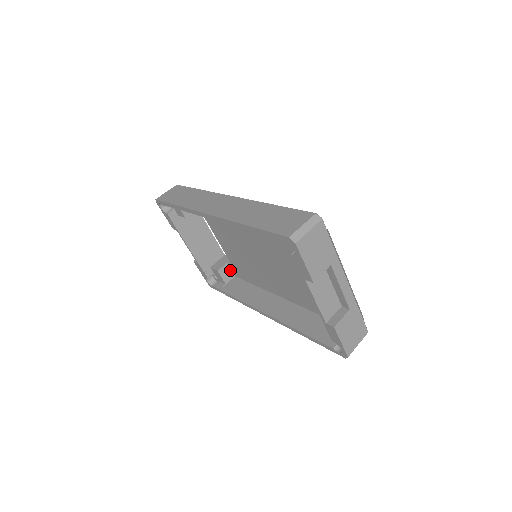
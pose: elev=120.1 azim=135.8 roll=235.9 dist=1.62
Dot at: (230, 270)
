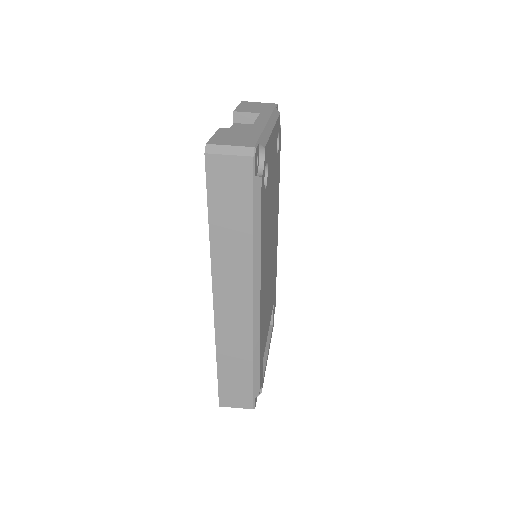
Dot at: occluded
